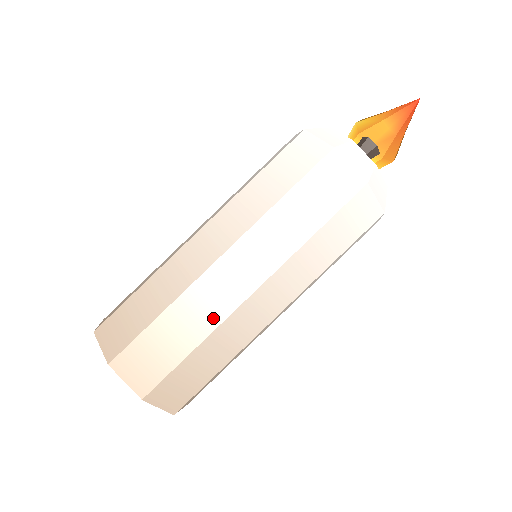
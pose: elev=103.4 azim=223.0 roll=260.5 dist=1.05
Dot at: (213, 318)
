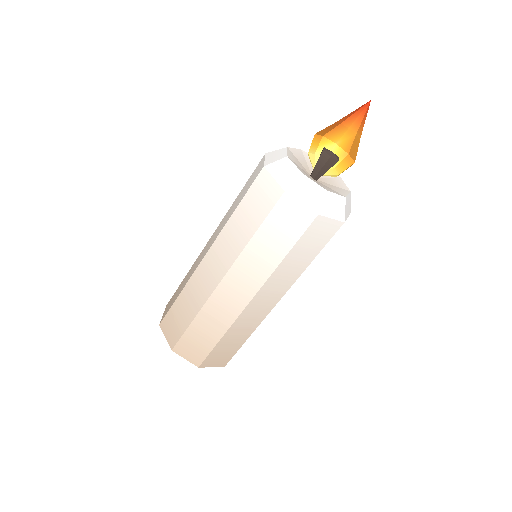
Dot at: (191, 275)
